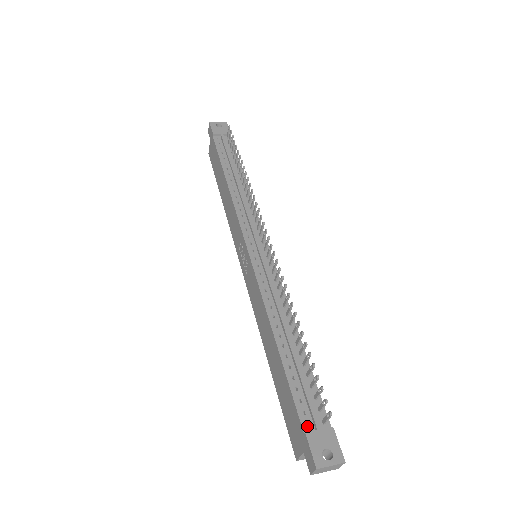
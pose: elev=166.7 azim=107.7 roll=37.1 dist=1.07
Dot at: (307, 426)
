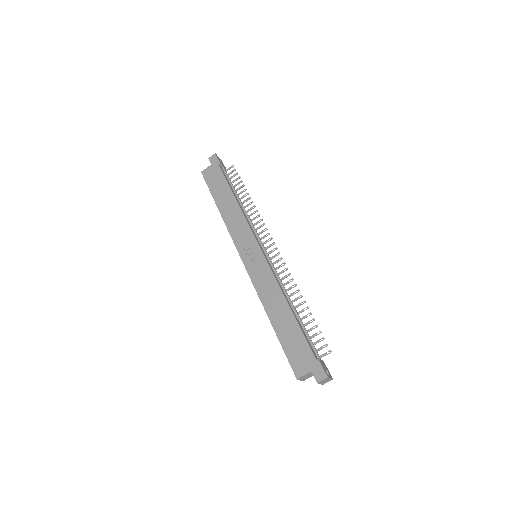
Dot at: (316, 357)
